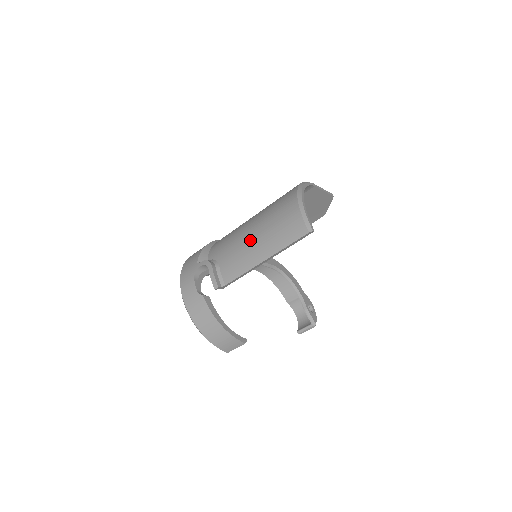
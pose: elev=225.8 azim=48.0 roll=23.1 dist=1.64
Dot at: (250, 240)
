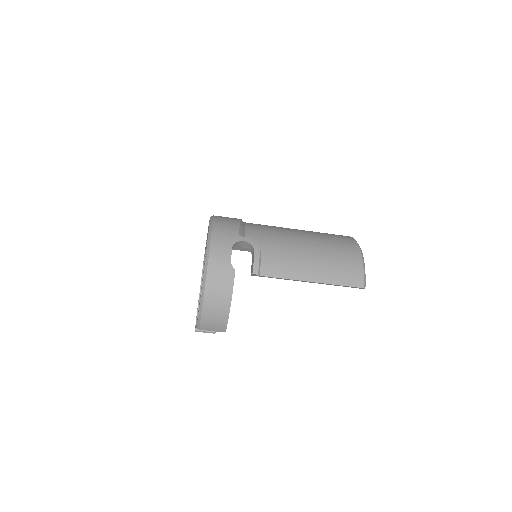
Dot at: (305, 255)
